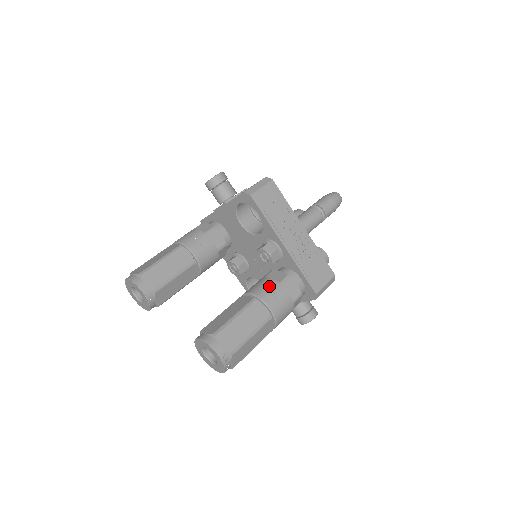
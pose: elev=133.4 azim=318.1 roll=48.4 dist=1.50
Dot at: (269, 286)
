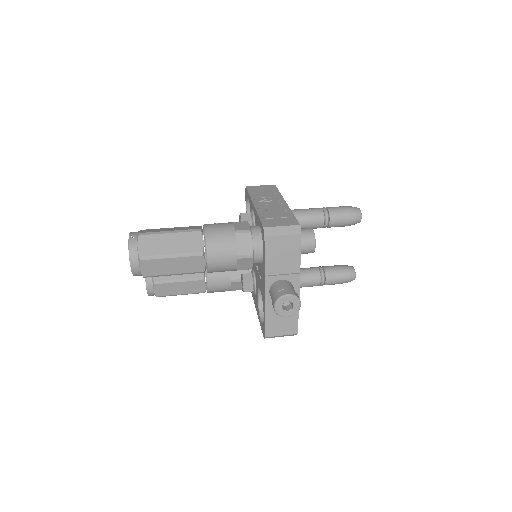
Dot at: occluded
